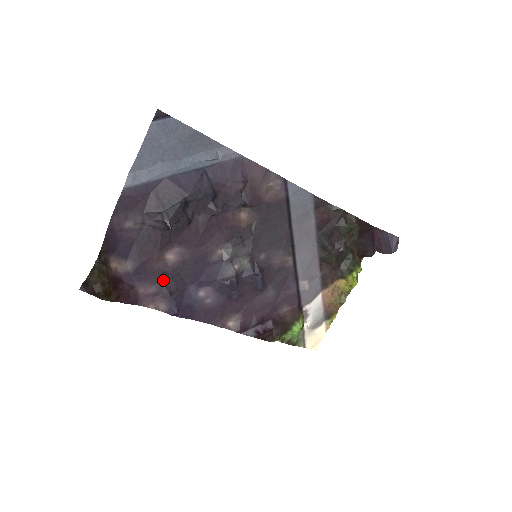
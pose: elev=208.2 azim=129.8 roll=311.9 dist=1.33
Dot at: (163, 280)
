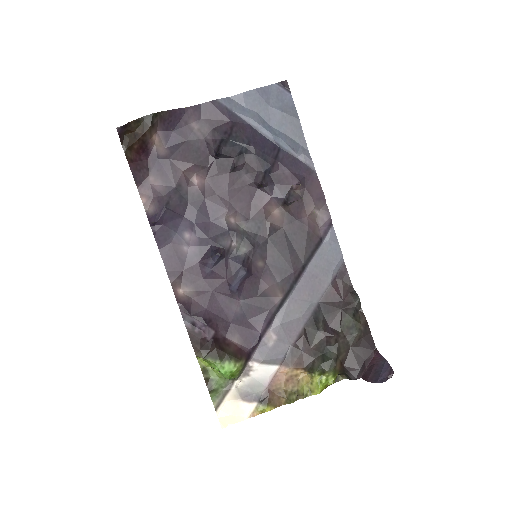
Dot at: (173, 189)
